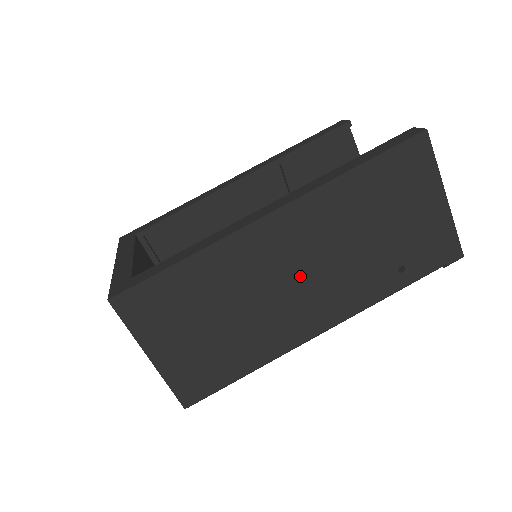
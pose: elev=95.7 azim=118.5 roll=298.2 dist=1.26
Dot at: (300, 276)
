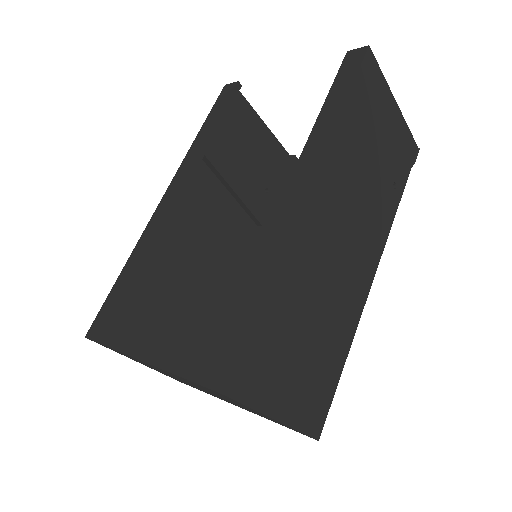
Dot at: (344, 240)
